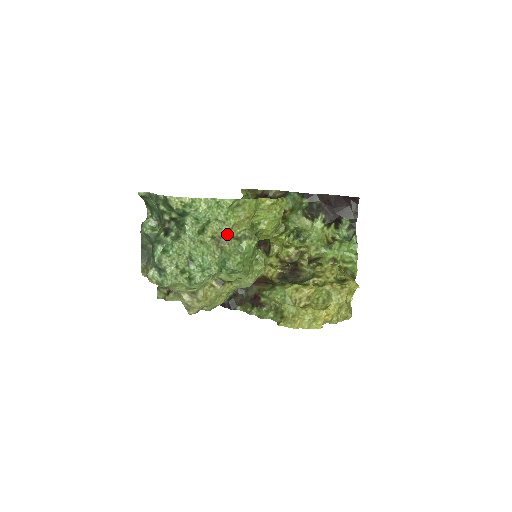
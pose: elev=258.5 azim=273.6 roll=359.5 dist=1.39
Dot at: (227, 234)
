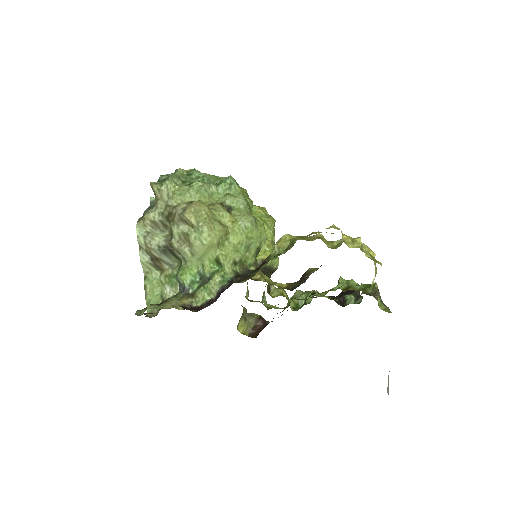
Dot at: occluded
